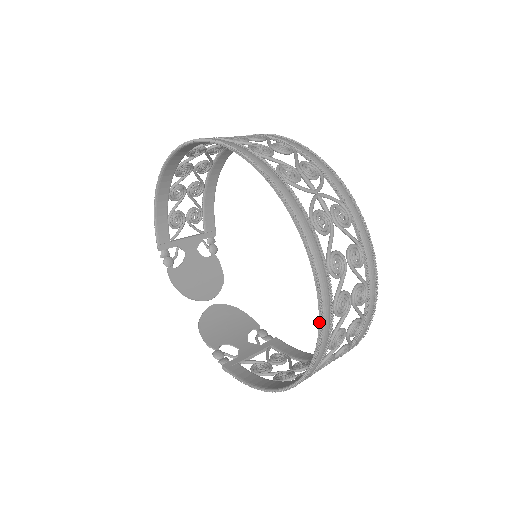
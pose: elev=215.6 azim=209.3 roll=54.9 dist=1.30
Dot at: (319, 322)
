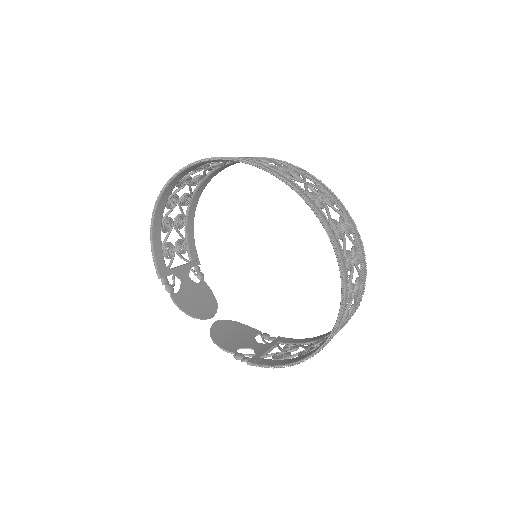
Dot at: (340, 272)
